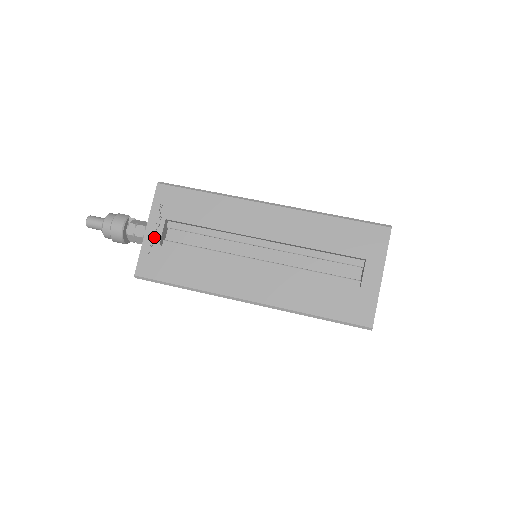
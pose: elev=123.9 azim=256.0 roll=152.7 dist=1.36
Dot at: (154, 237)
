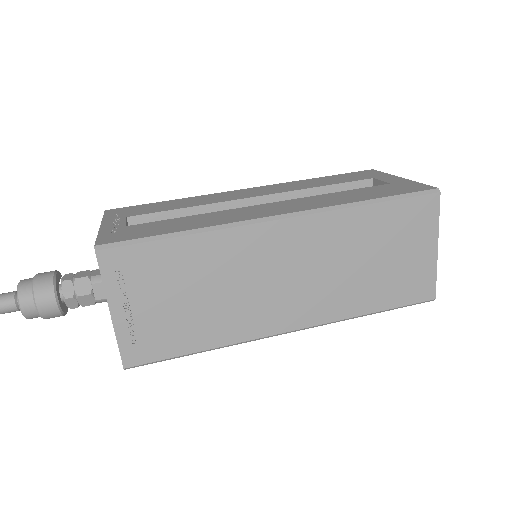
Dot at: (115, 225)
